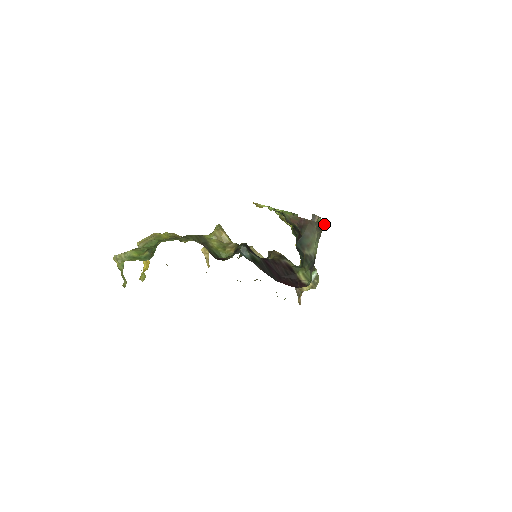
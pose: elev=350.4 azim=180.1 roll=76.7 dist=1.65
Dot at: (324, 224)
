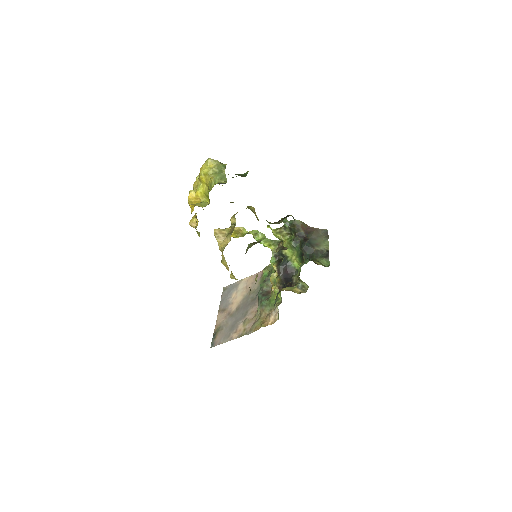
Dot at: occluded
